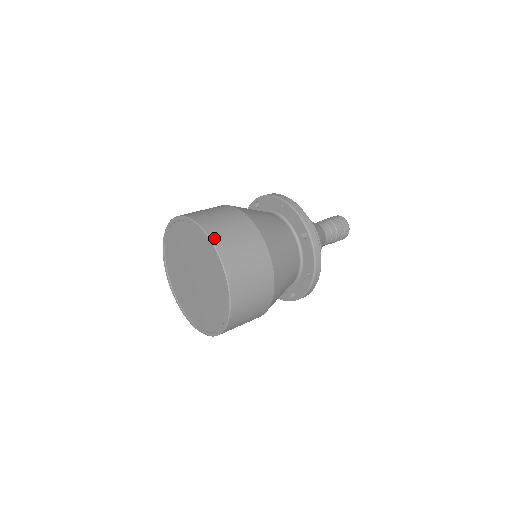
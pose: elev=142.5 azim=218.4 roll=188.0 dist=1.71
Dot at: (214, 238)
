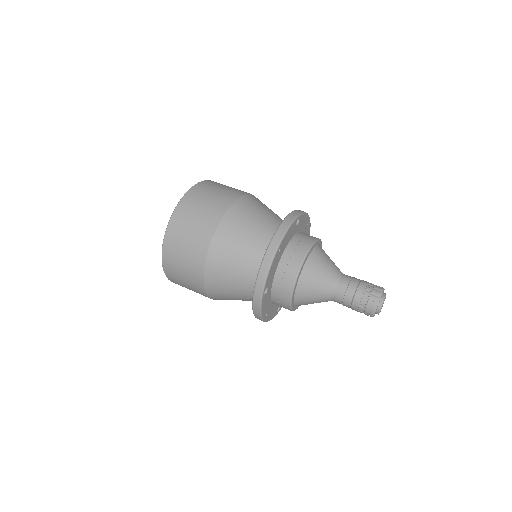
Dot at: (213, 181)
